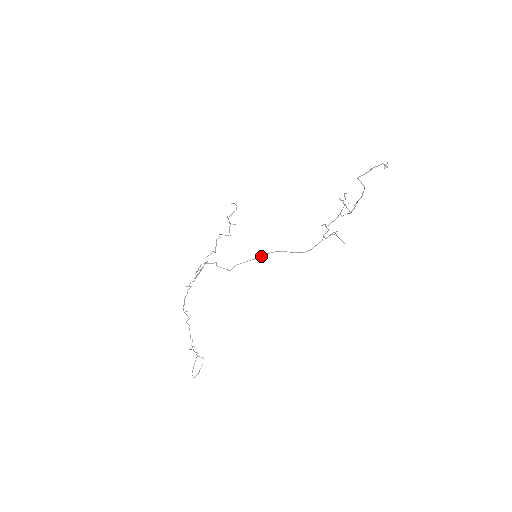
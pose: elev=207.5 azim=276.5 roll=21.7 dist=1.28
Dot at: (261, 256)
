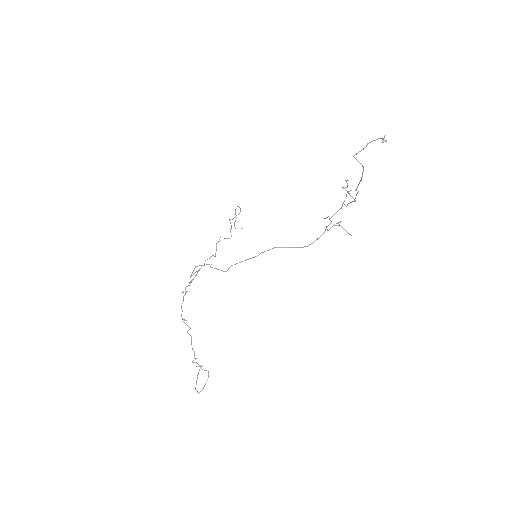
Dot at: (259, 254)
